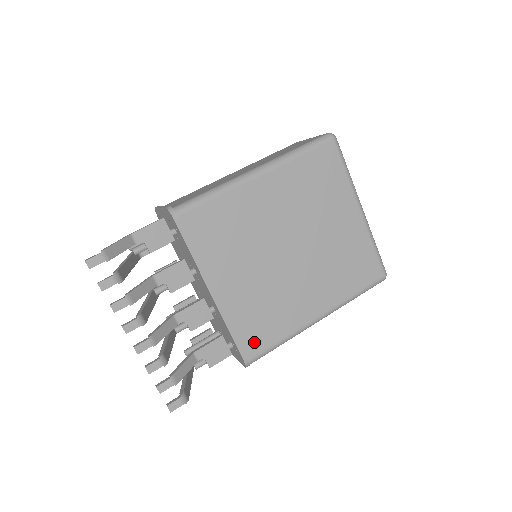
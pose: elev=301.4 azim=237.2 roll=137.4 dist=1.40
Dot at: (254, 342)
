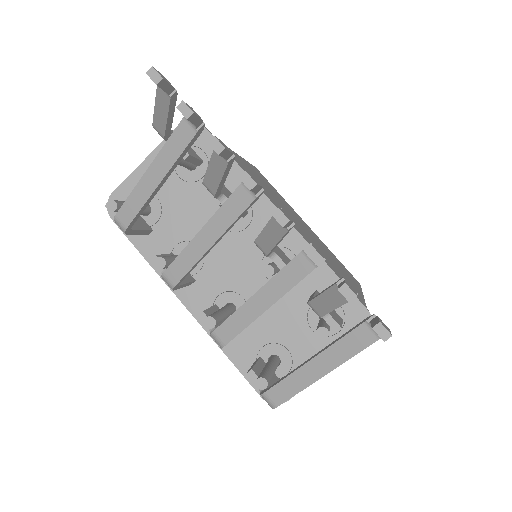
Dot at: occluded
